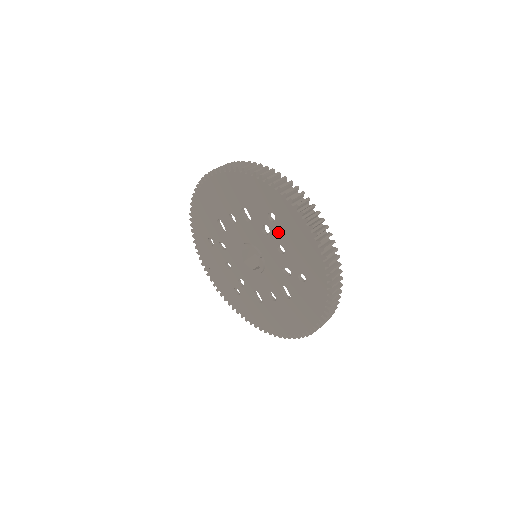
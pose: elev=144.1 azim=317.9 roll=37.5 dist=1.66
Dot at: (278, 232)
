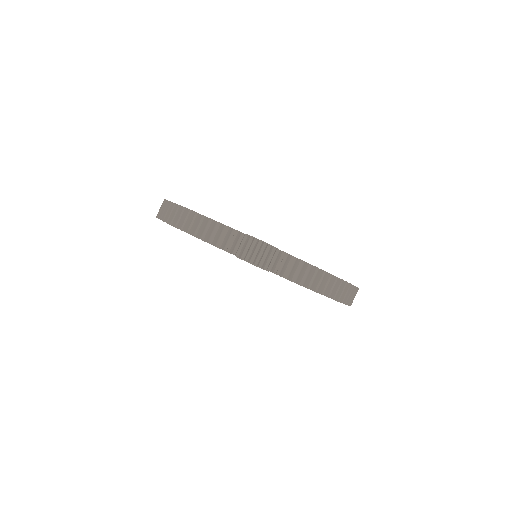
Dot at: occluded
